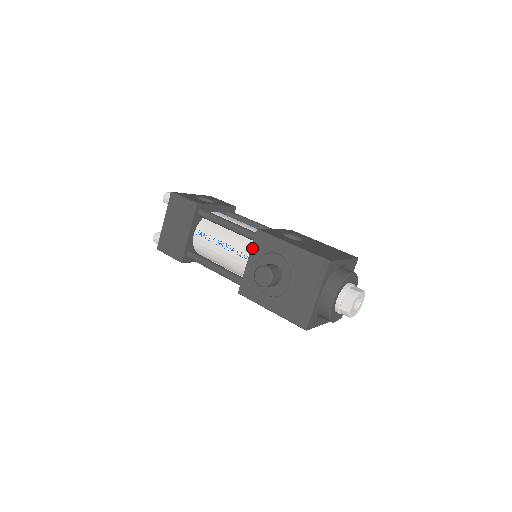
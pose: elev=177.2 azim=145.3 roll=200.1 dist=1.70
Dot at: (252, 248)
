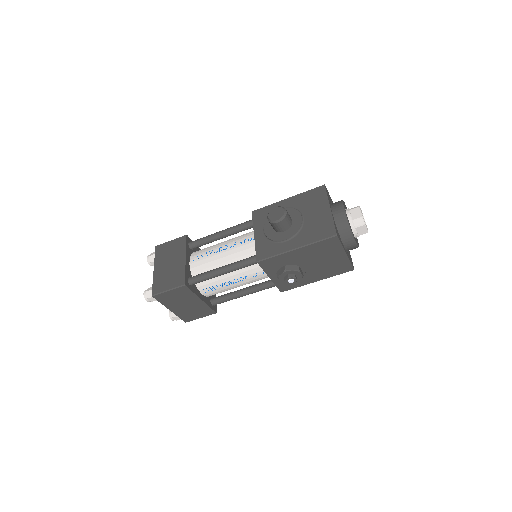
Dot at: (254, 224)
